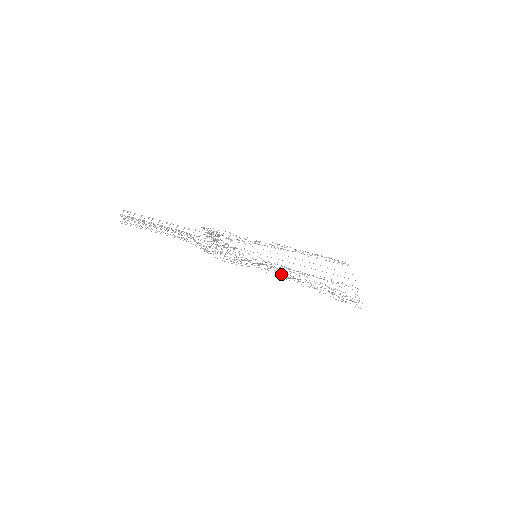
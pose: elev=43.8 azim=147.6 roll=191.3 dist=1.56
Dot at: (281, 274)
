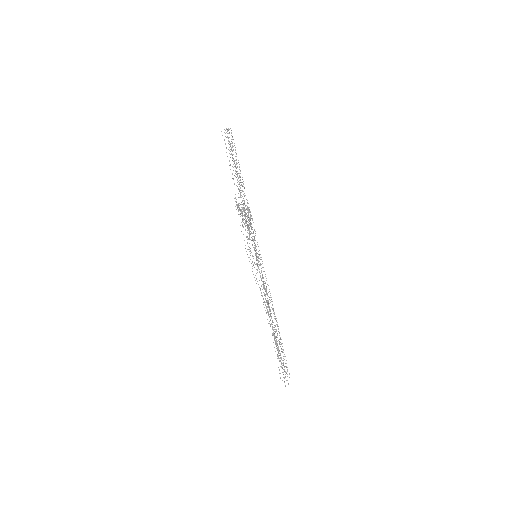
Dot at: occluded
